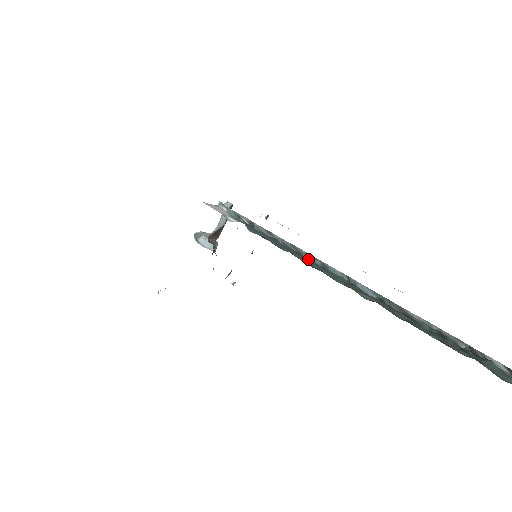
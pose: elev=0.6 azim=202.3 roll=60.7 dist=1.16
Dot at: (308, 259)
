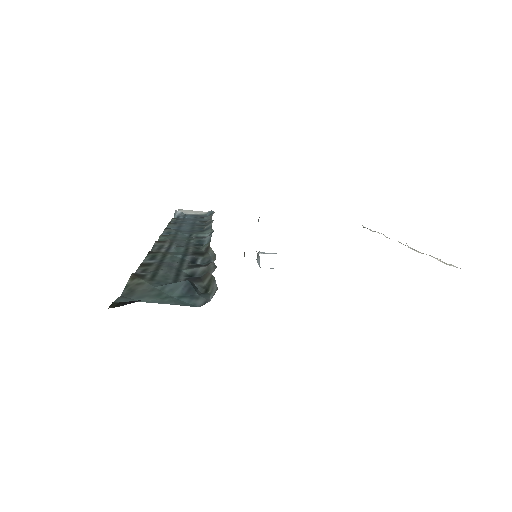
Dot at: (201, 227)
